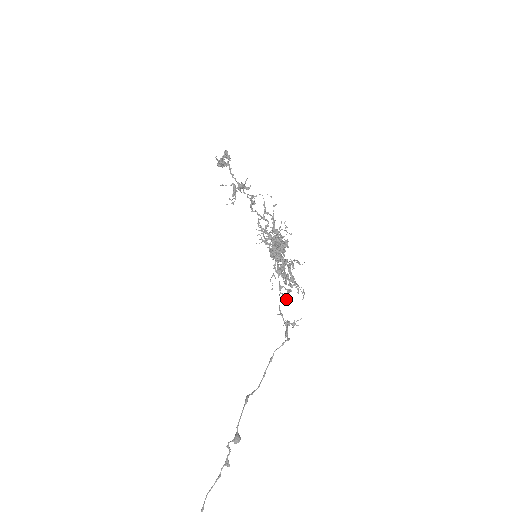
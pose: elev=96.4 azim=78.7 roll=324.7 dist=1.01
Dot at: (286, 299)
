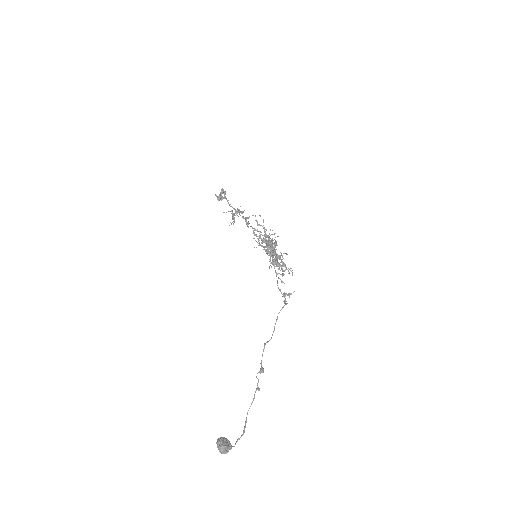
Dot at: (282, 282)
